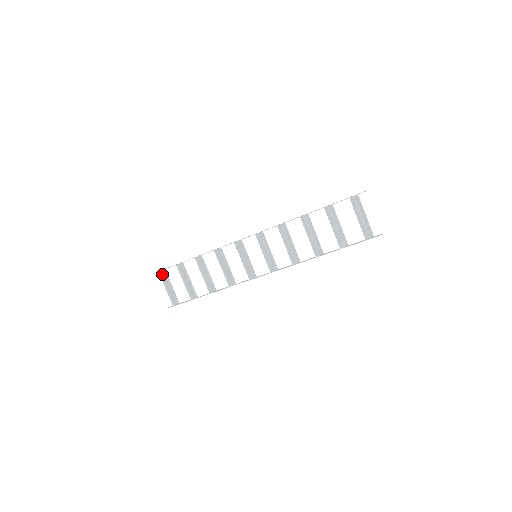
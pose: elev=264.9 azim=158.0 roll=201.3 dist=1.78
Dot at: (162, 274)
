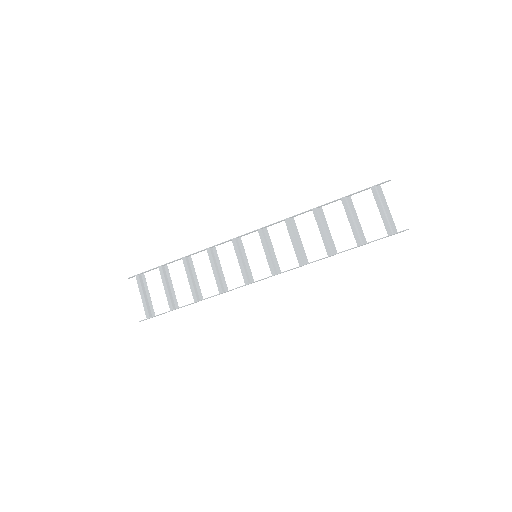
Dot at: (139, 278)
